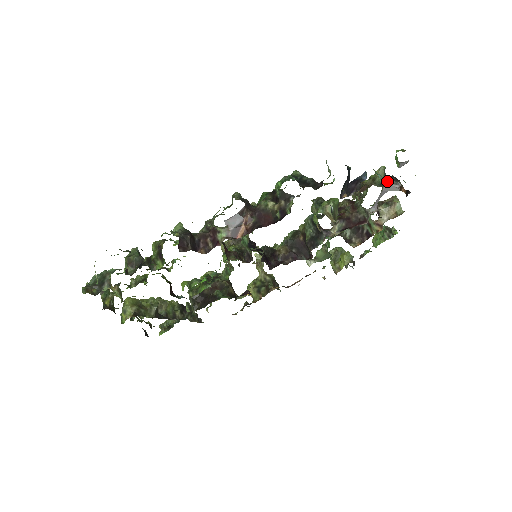
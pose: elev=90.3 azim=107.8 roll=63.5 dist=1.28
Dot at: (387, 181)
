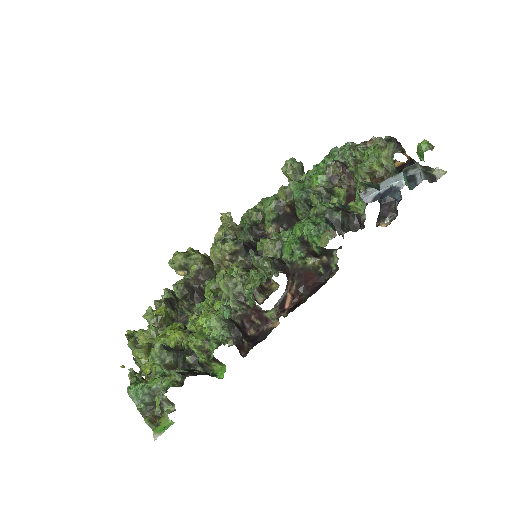
Dot at: occluded
